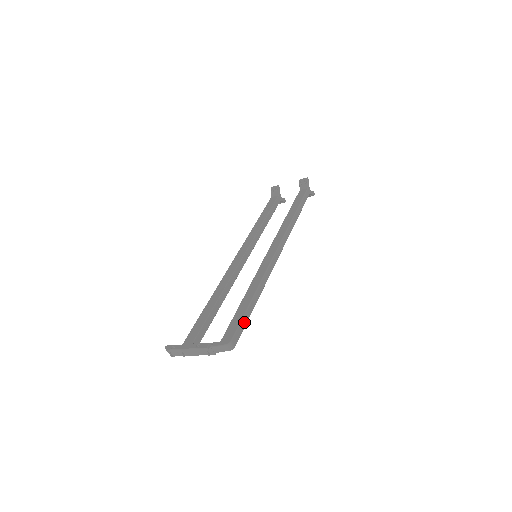
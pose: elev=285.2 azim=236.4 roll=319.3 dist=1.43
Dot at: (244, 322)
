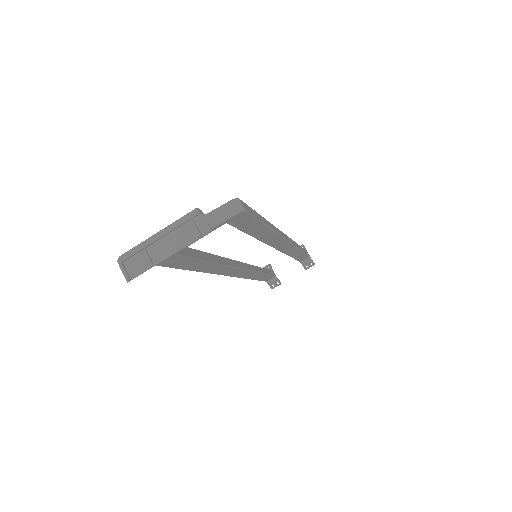
Dot at: (255, 214)
